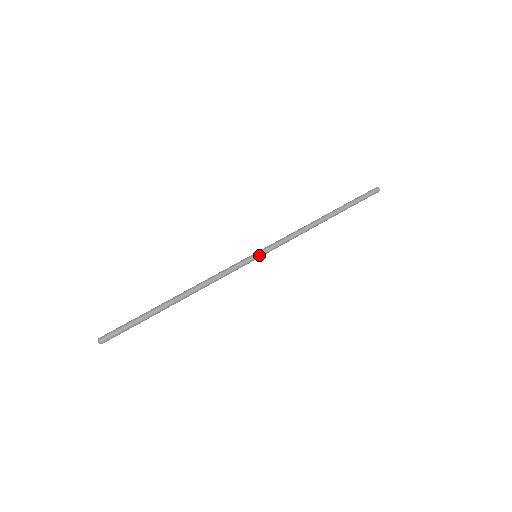
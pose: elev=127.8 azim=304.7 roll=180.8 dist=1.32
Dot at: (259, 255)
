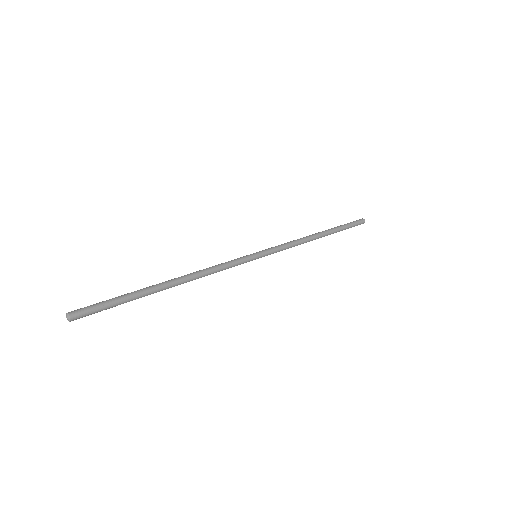
Dot at: (260, 255)
